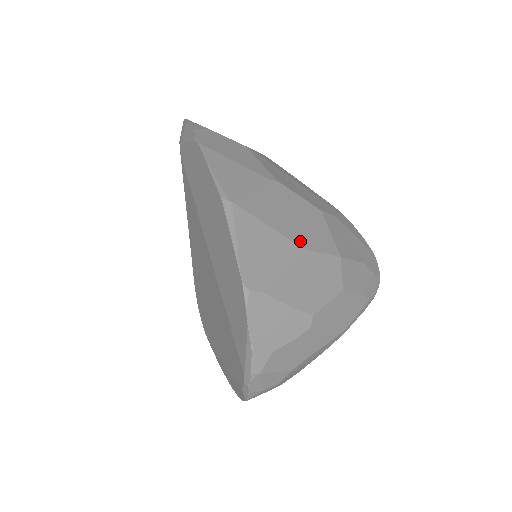
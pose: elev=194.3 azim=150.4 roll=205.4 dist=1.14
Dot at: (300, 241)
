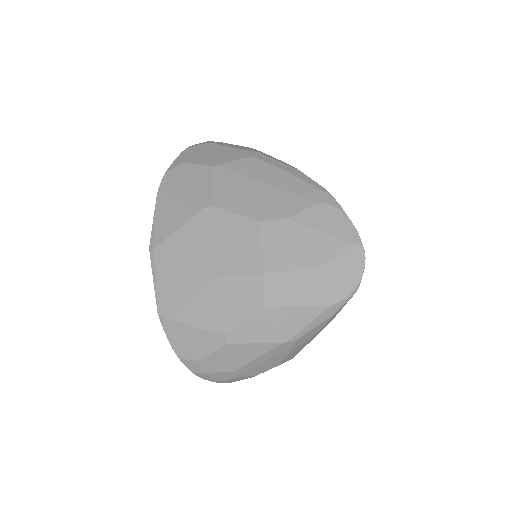
Dot at: (214, 268)
